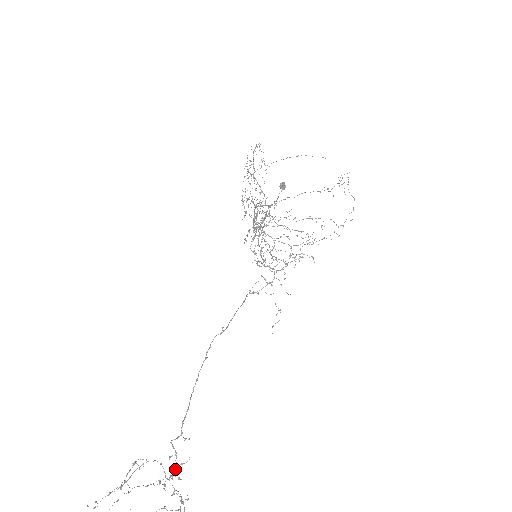
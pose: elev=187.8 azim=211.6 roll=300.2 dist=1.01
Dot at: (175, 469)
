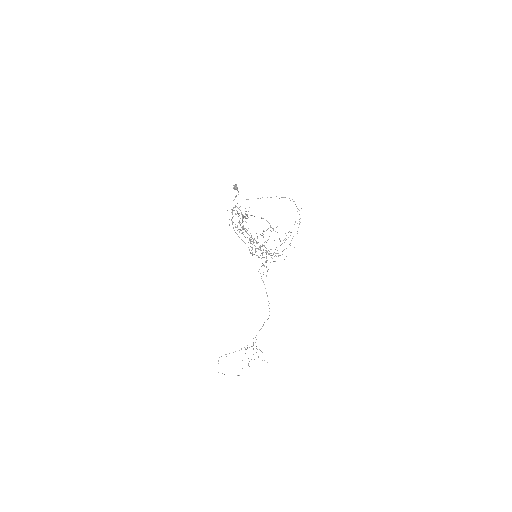
Dot at: occluded
